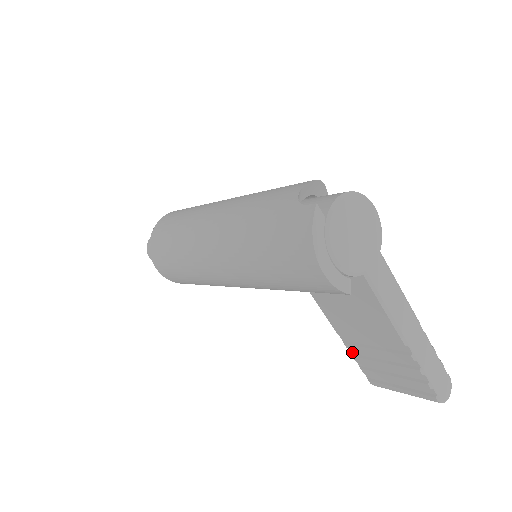
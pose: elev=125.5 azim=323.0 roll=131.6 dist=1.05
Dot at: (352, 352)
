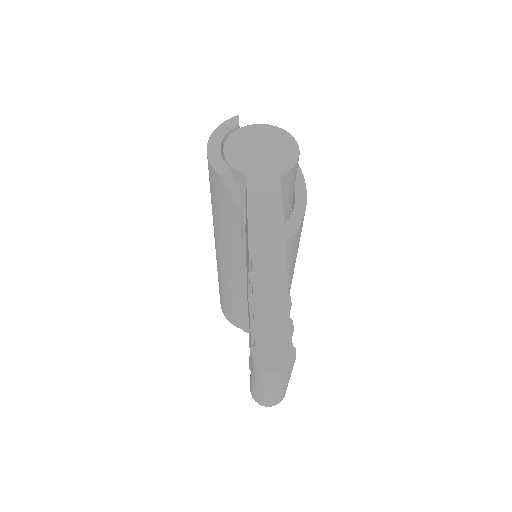
Dot at: occluded
